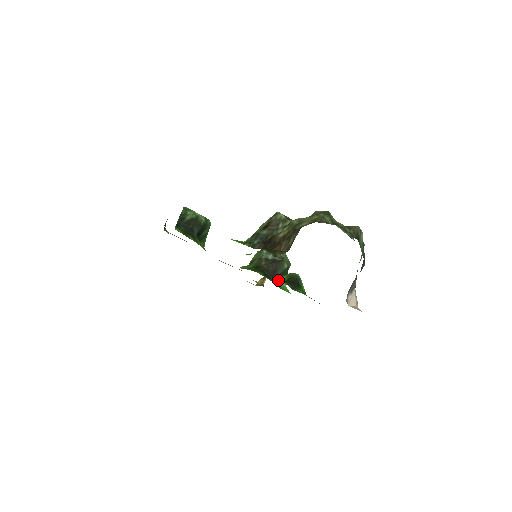
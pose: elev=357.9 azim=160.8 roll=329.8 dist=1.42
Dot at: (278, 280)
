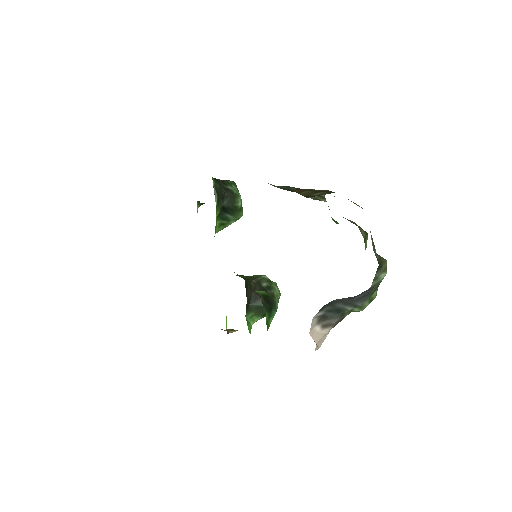
Dot at: (251, 311)
